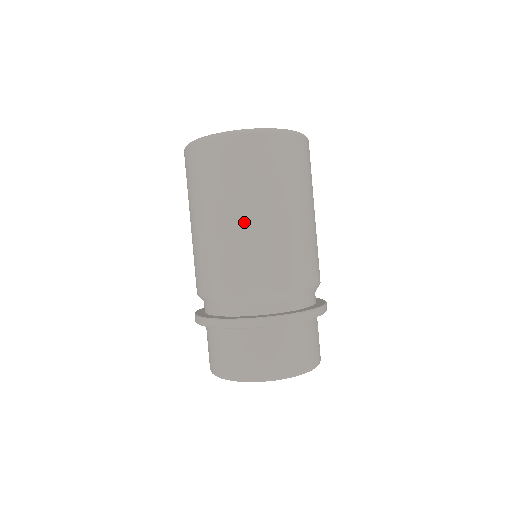
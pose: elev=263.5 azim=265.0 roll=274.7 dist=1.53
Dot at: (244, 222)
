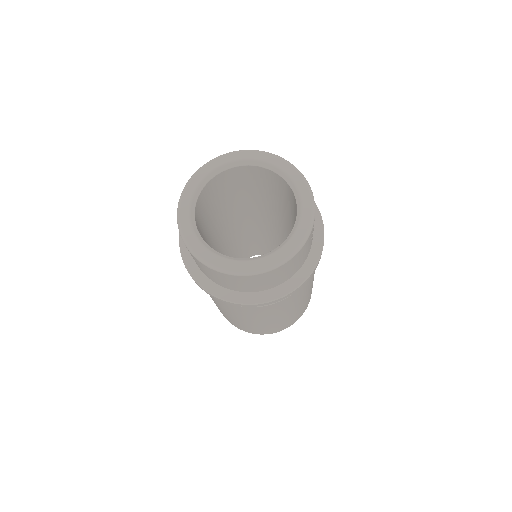
Dot at: occluded
